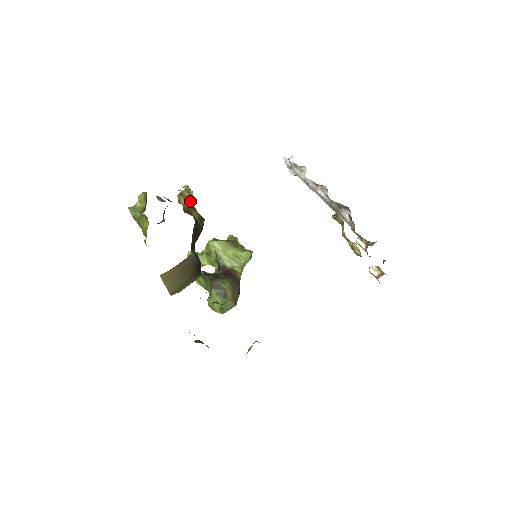
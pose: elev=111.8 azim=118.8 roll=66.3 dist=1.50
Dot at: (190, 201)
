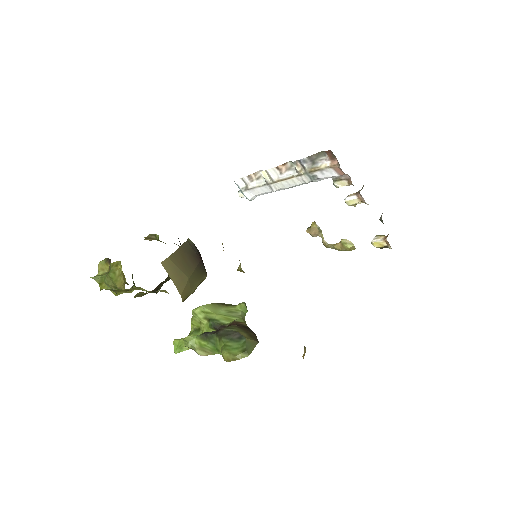
Dot at: occluded
